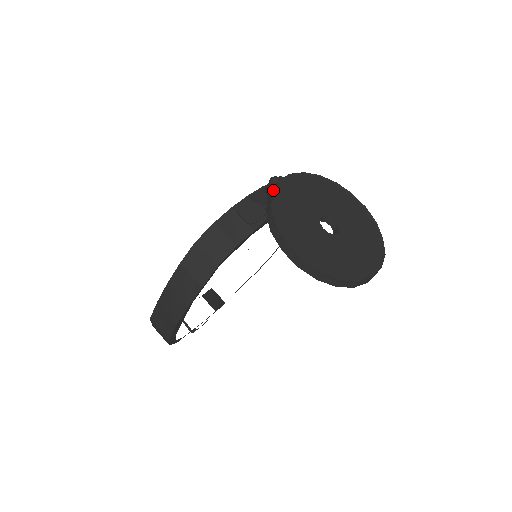
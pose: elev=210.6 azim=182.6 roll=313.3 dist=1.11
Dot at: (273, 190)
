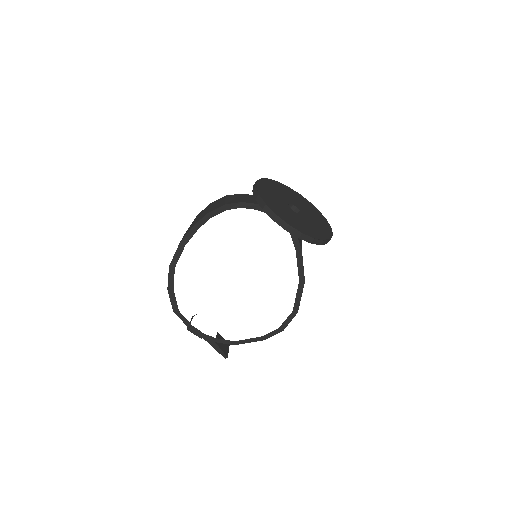
Dot at: (281, 183)
